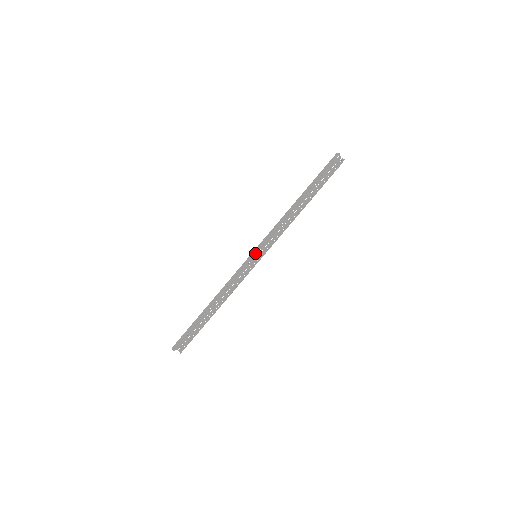
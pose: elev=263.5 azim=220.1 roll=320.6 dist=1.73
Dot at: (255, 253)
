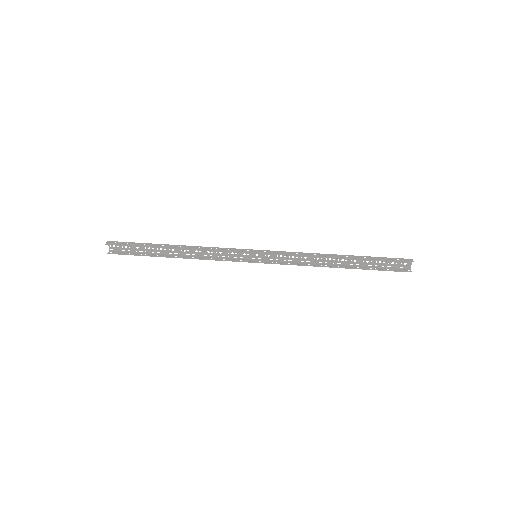
Dot at: (258, 252)
